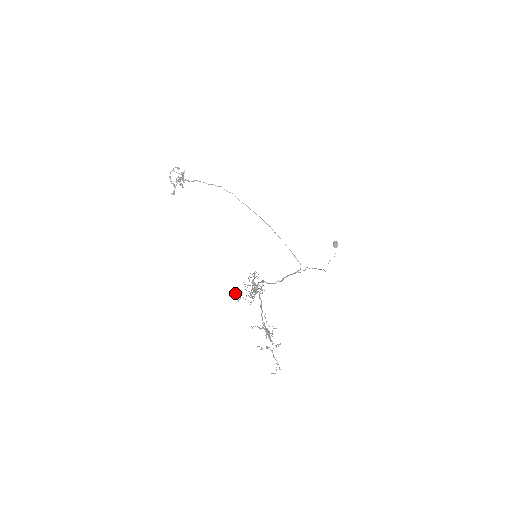
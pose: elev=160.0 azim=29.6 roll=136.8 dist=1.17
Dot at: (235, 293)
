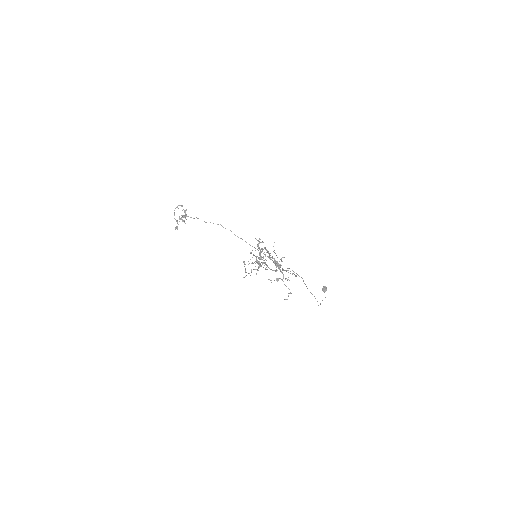
Dot at: occluded
